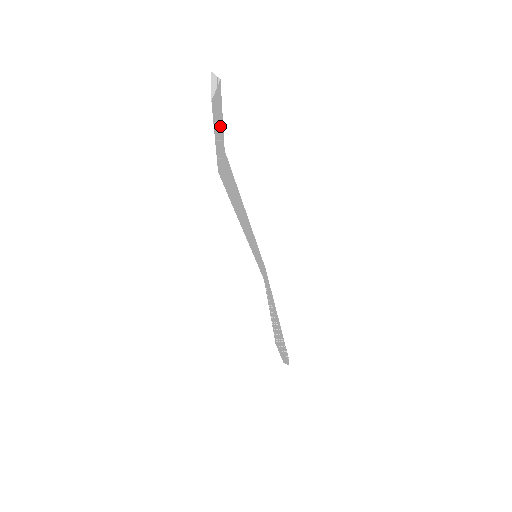
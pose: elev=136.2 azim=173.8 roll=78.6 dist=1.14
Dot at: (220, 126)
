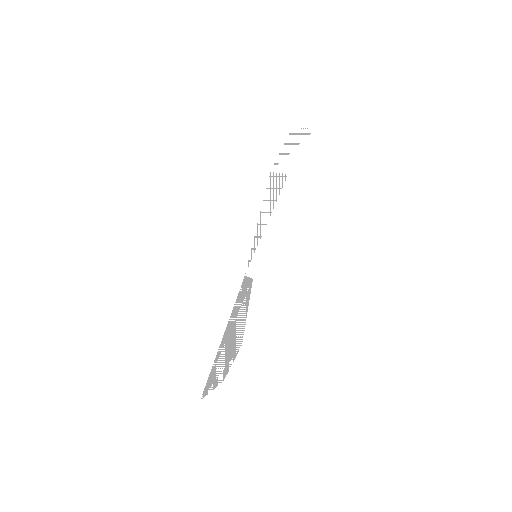
Dot at: (285, 154)
